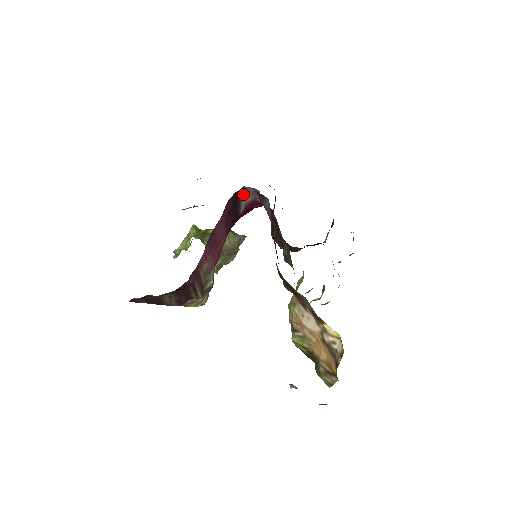
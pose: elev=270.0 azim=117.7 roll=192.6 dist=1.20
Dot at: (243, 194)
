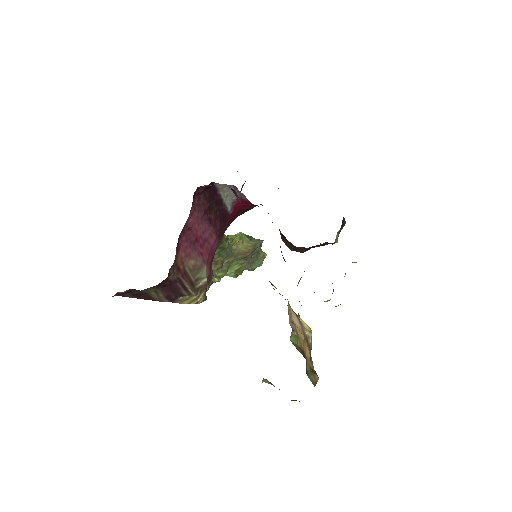
Dot at: (223, 192)
